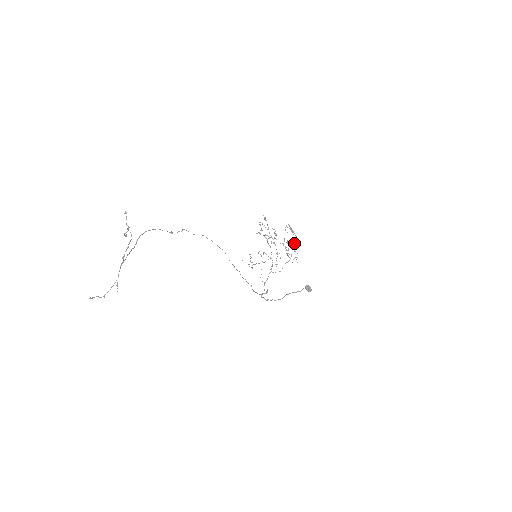
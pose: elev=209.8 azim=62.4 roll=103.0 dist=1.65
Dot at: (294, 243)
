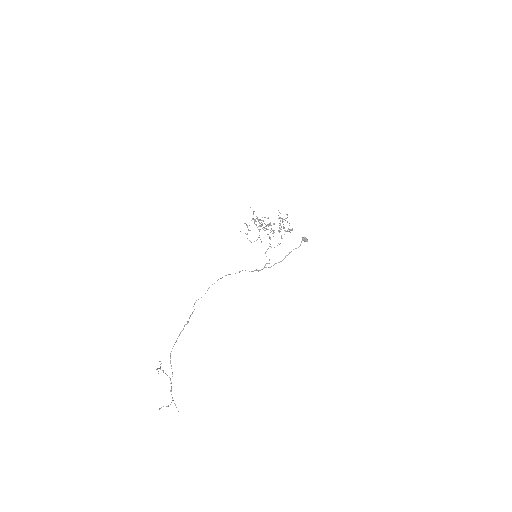
Dot at: occluded
